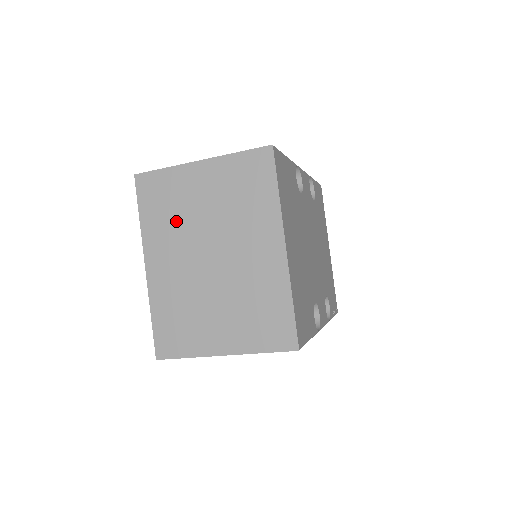
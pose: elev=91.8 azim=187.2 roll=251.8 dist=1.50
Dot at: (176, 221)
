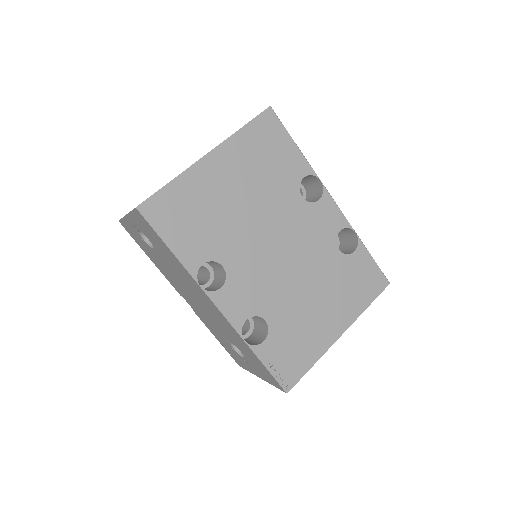
Dot at: occluded
